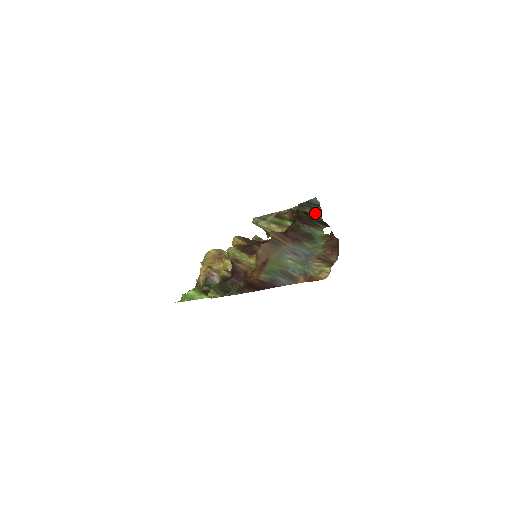
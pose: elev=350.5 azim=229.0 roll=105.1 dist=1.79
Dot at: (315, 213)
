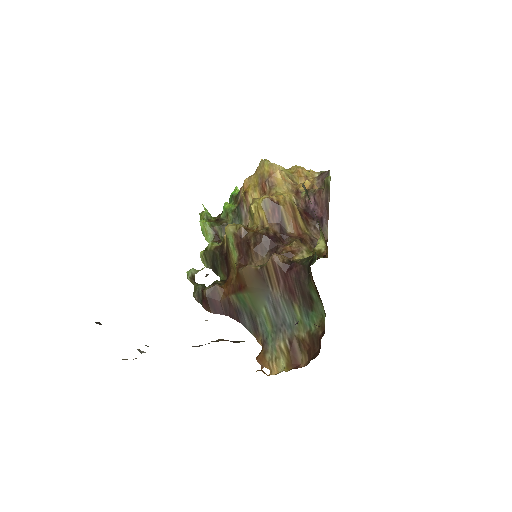
Dot at: occluded
